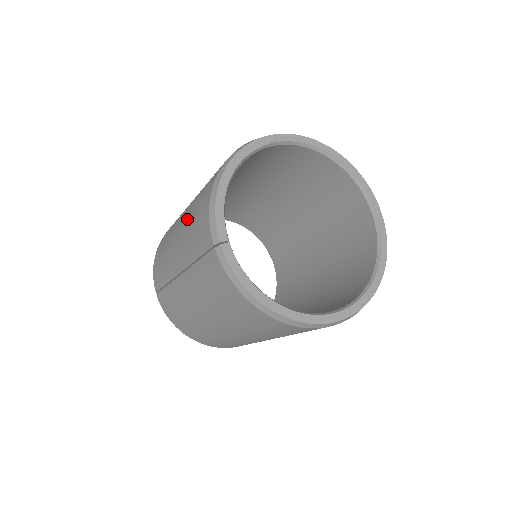
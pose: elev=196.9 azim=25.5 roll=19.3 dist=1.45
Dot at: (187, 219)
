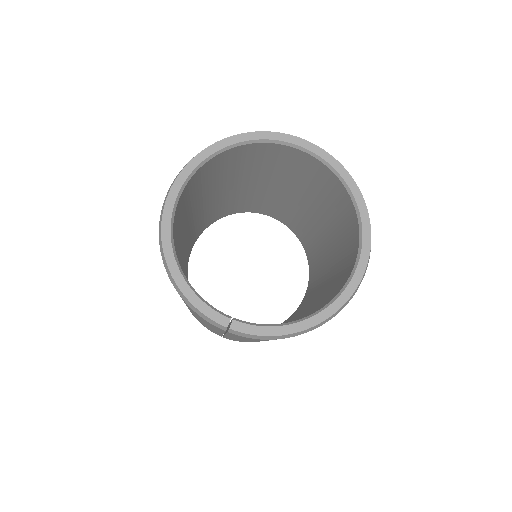
Dot at: occluded
